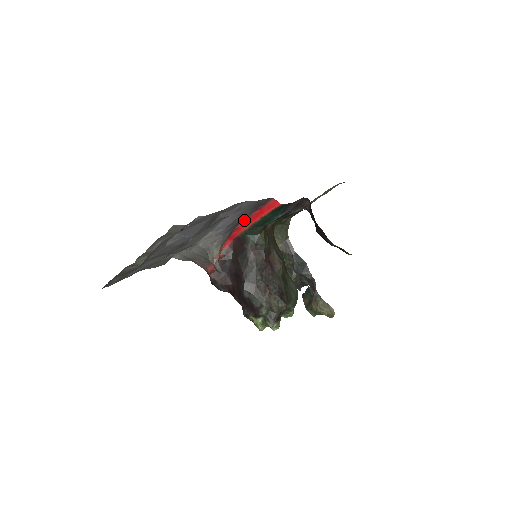
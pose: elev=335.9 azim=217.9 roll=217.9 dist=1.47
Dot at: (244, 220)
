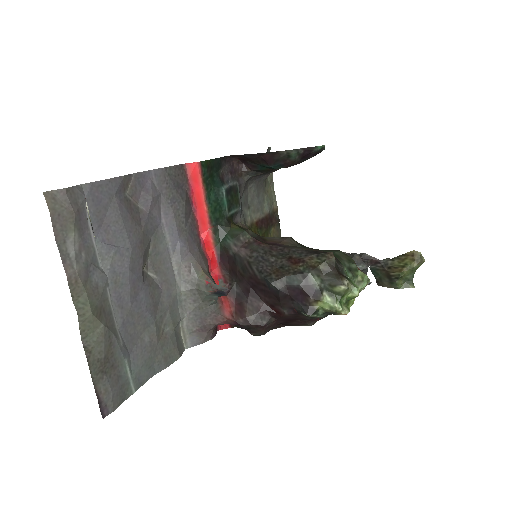
Dot at: (197, 226)
